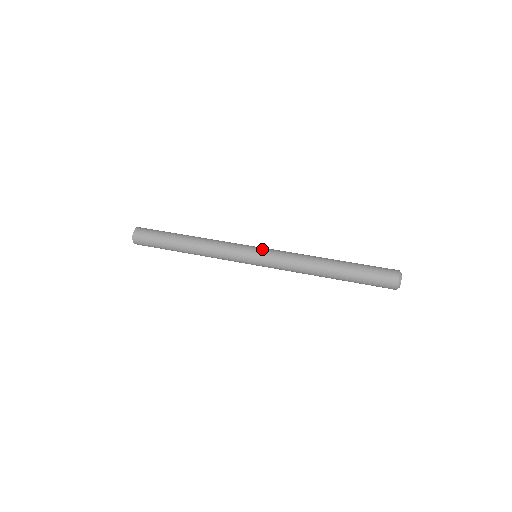
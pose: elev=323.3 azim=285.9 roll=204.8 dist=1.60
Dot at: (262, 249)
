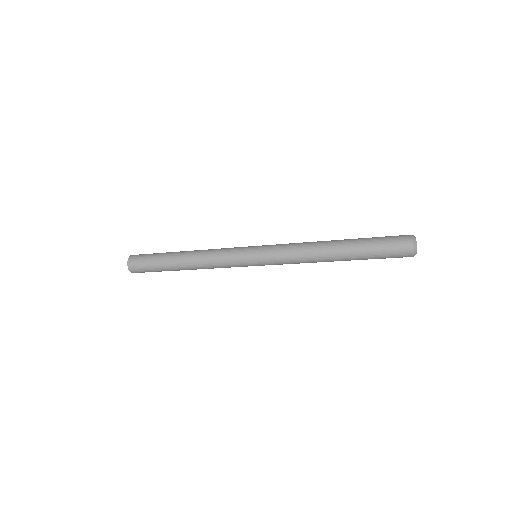
Dot at: occluded
